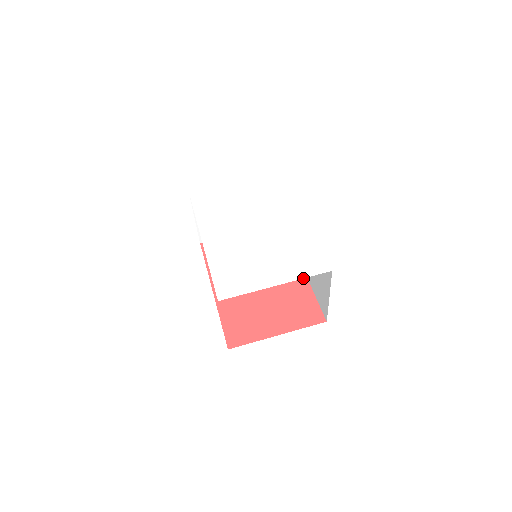
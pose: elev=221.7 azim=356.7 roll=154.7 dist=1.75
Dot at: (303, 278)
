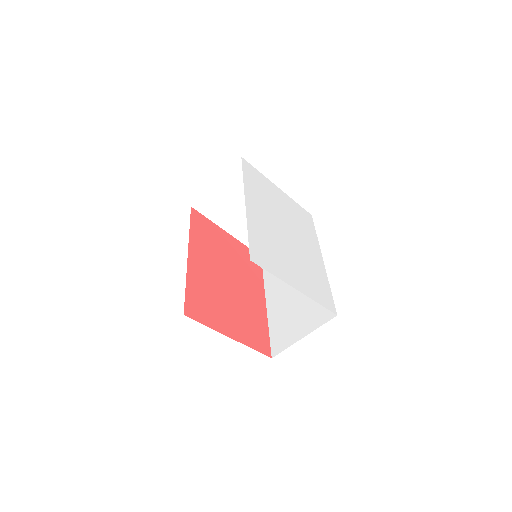
Dot at: (264, 308)
